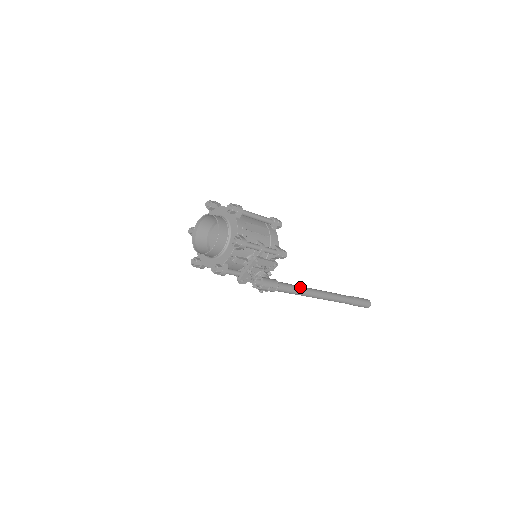
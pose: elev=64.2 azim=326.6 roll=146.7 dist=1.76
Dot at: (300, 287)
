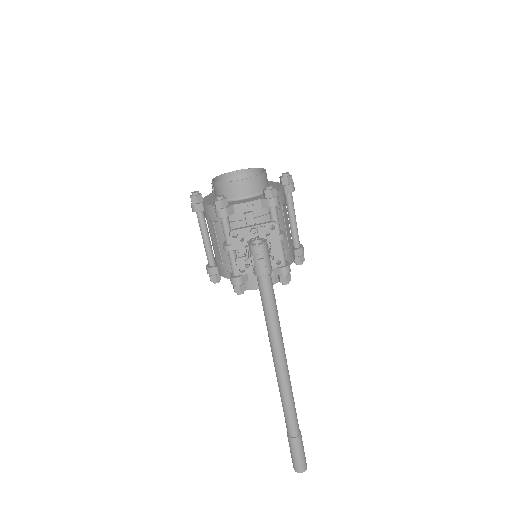
Dot at: occluded
